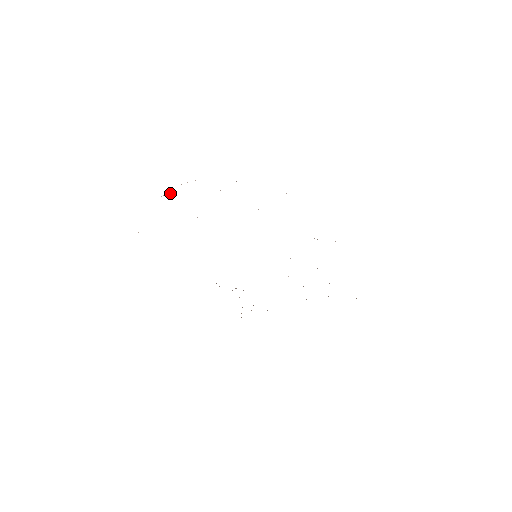
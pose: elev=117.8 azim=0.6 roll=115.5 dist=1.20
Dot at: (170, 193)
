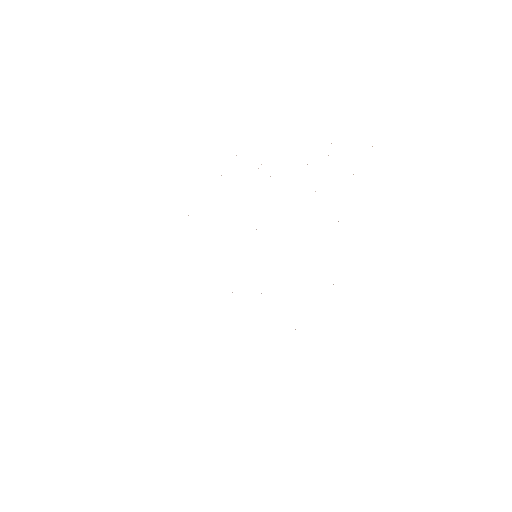
Dot at: occluded
